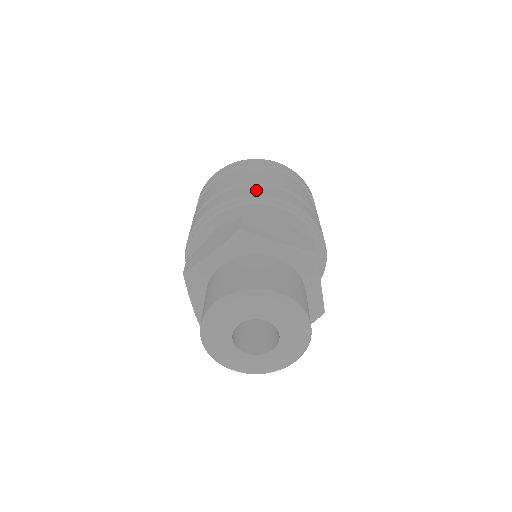
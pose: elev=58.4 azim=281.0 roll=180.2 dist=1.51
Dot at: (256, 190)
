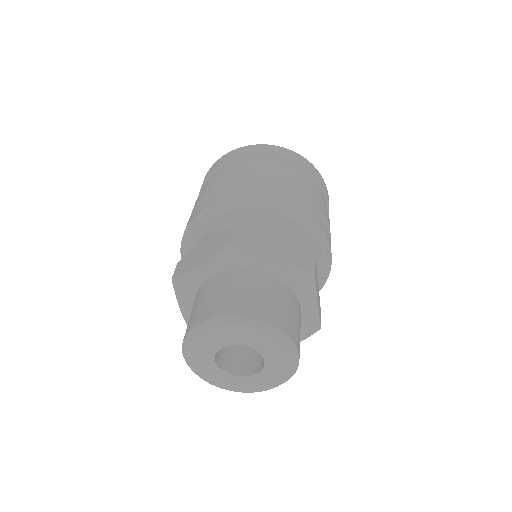
Dot at: (258, 190)
